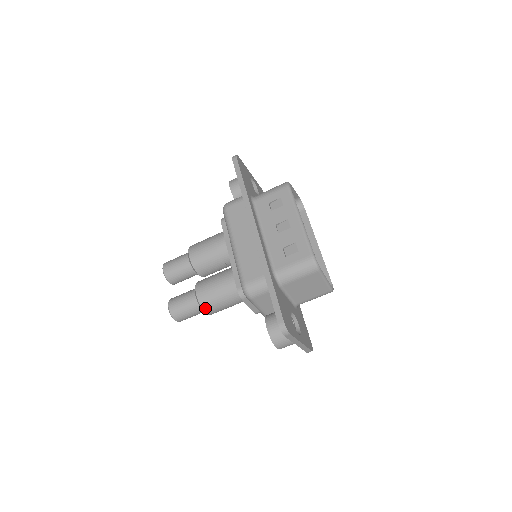
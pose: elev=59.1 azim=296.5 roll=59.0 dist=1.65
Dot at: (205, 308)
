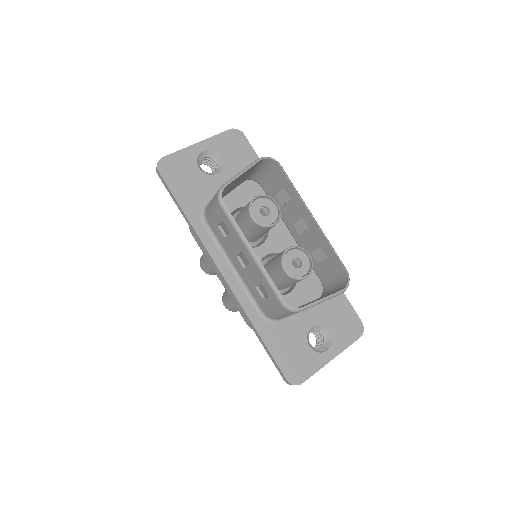
Dot at: occluded
